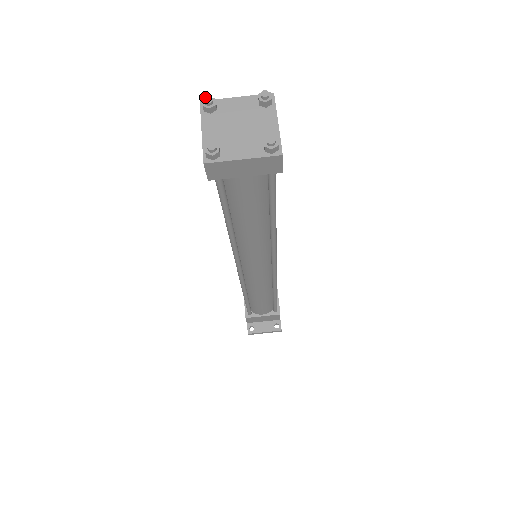
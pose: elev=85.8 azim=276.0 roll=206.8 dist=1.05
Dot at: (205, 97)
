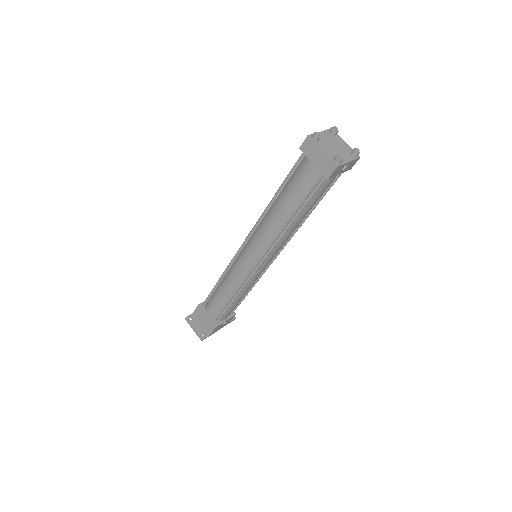
Dot at: occluded
